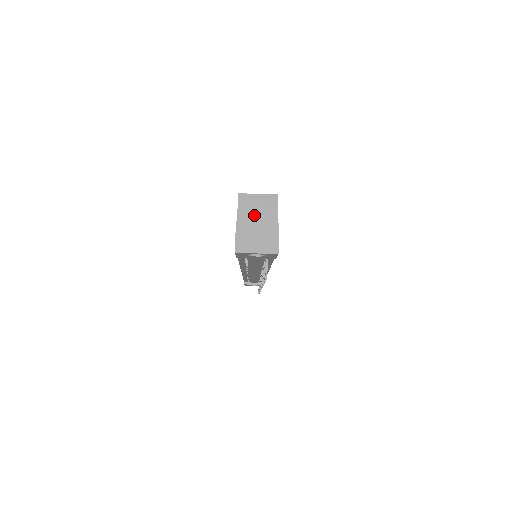
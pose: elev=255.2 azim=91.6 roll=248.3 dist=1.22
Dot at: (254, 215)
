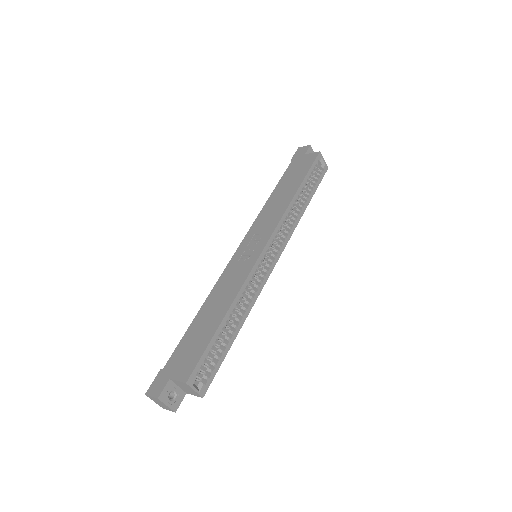
Dot at: (183, 387)
